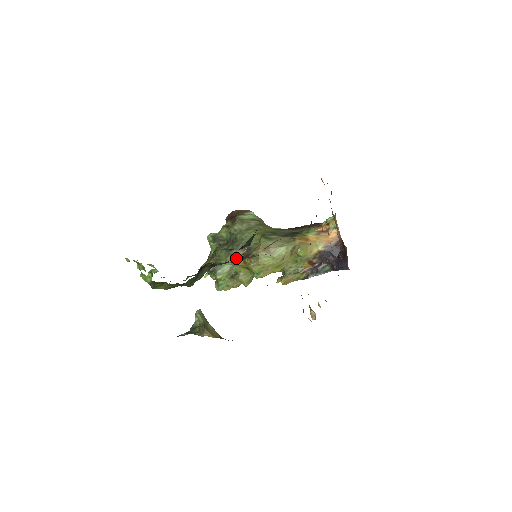
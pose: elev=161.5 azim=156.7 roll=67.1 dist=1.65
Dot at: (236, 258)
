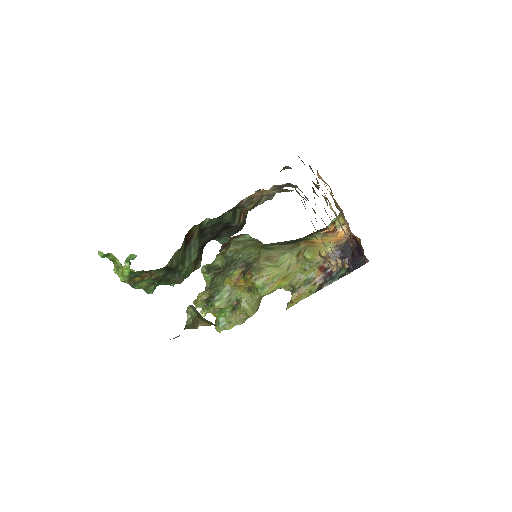
Dot at: (235, 278)
